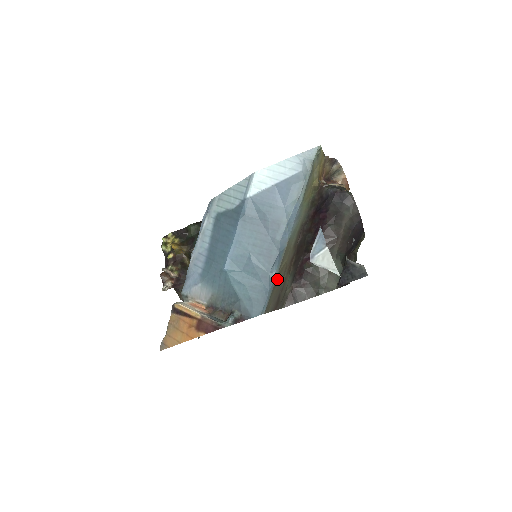
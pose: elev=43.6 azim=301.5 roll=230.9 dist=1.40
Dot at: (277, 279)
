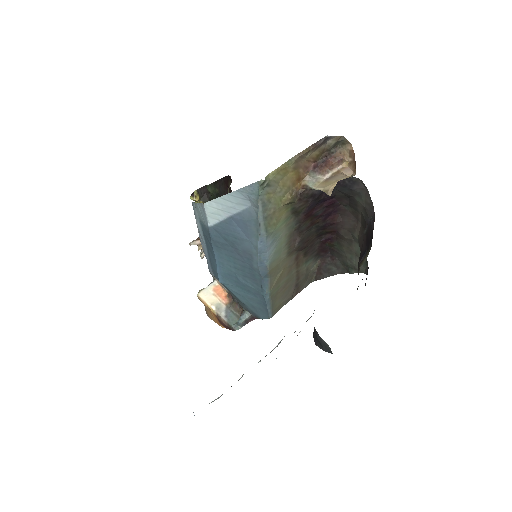
Dot at: (275, 291)
